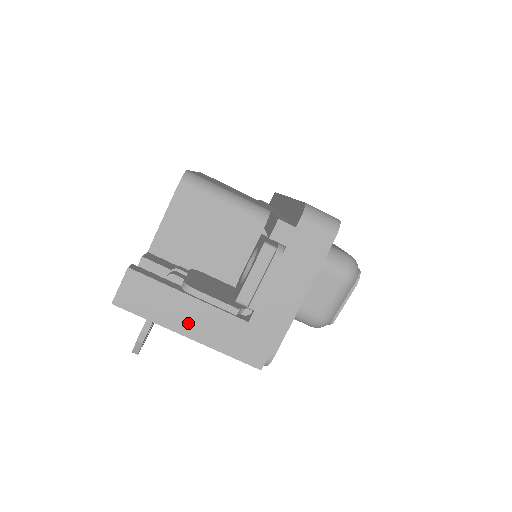
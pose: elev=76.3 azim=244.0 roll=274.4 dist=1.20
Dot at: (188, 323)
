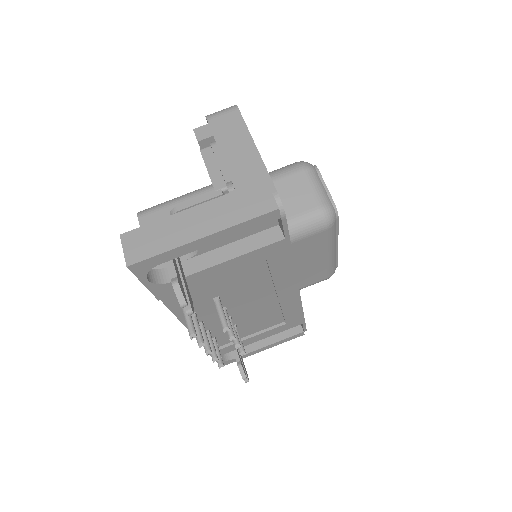
Dot at: (194, 229)
